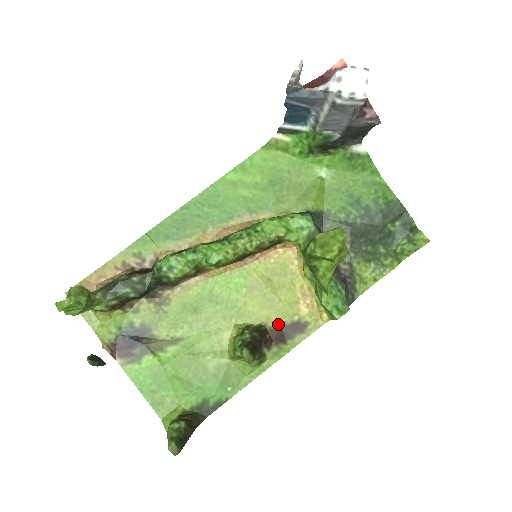
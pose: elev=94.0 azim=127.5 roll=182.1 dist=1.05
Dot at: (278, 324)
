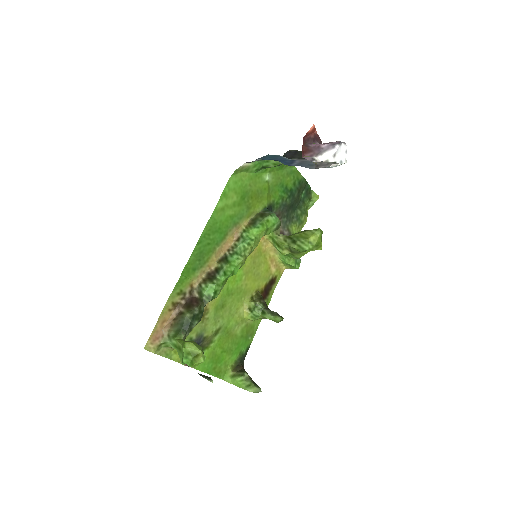
Dot at: (263, 286)
